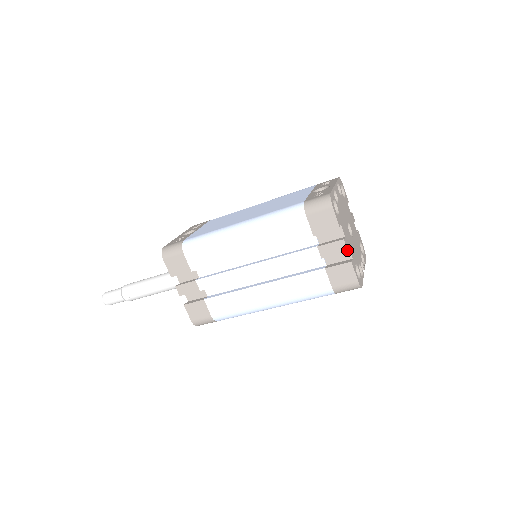
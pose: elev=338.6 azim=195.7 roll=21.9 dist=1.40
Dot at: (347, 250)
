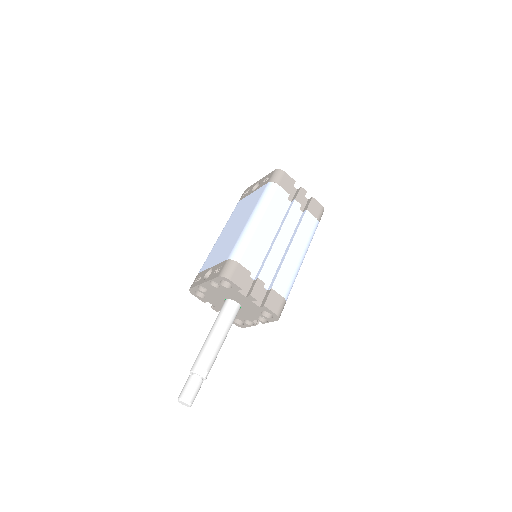
Dot at: (306, 191)
